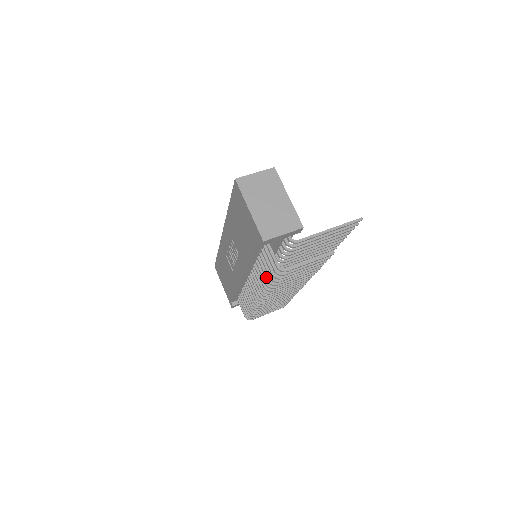
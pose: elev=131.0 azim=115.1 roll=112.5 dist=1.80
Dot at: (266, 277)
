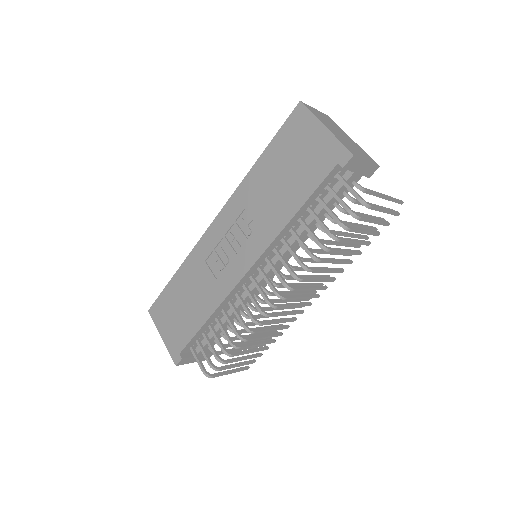
Dot at: (316, 238)
